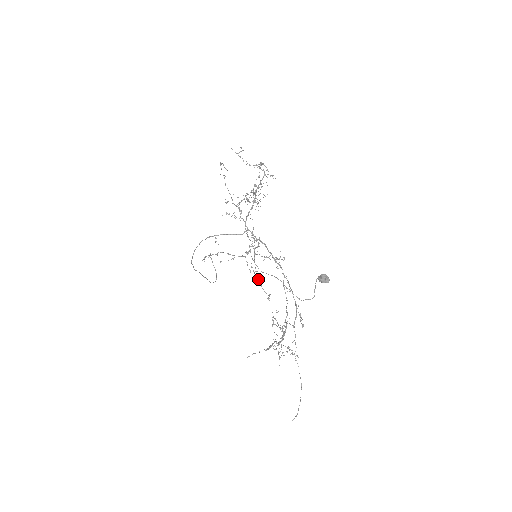
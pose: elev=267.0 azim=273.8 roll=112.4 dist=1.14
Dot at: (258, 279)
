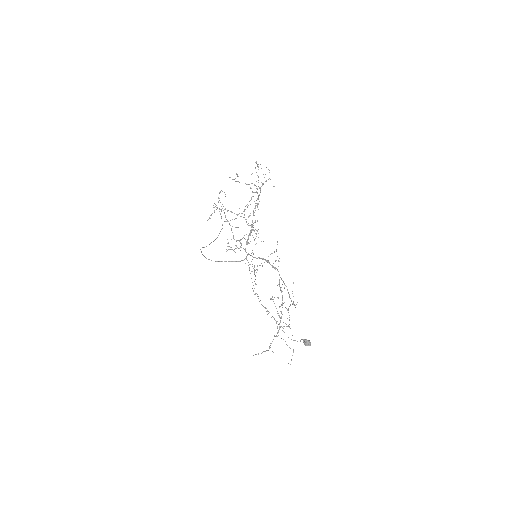
Dot at: (258, 296)
